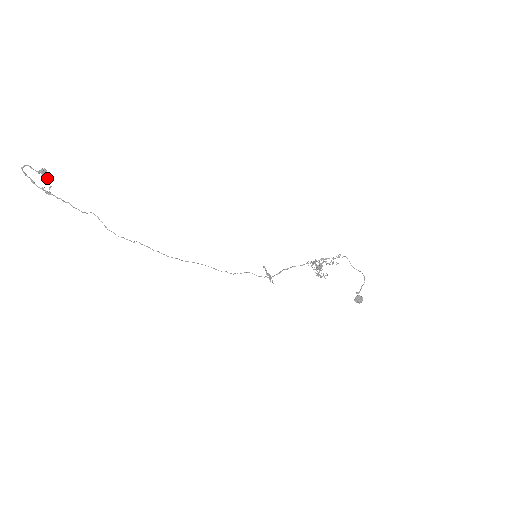
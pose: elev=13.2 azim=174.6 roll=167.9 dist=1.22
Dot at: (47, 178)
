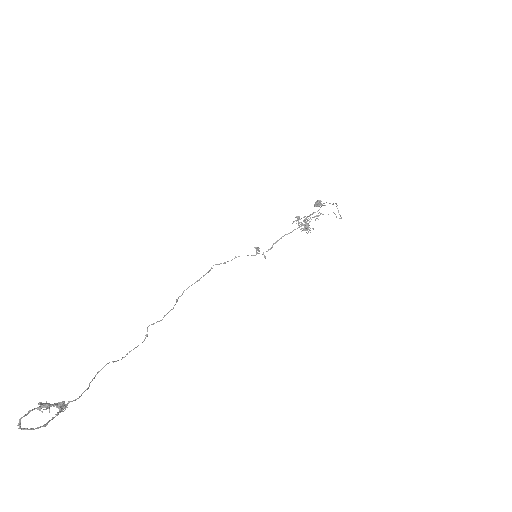
Dot at: (58, 408)
